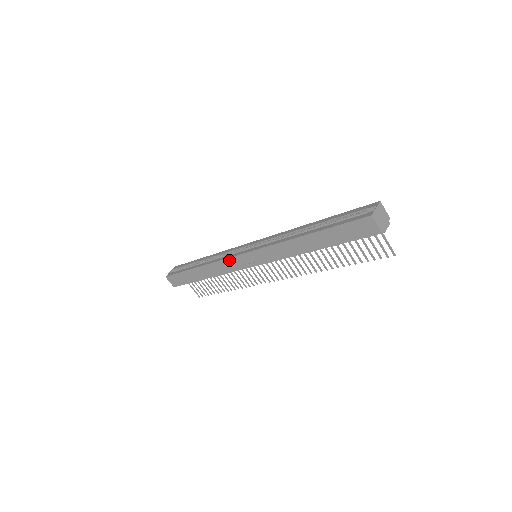
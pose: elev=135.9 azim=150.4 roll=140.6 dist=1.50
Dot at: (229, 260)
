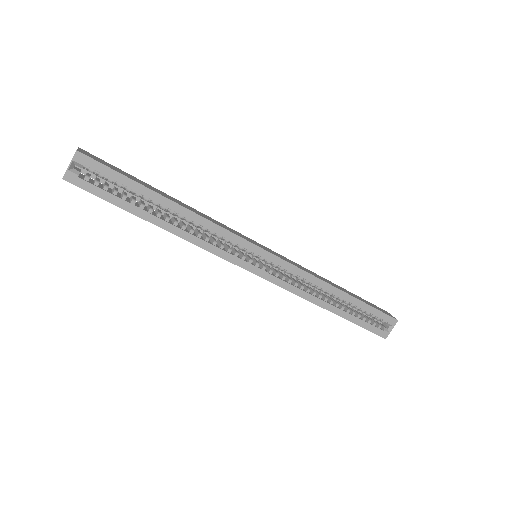
Dot at: (225, 259)
